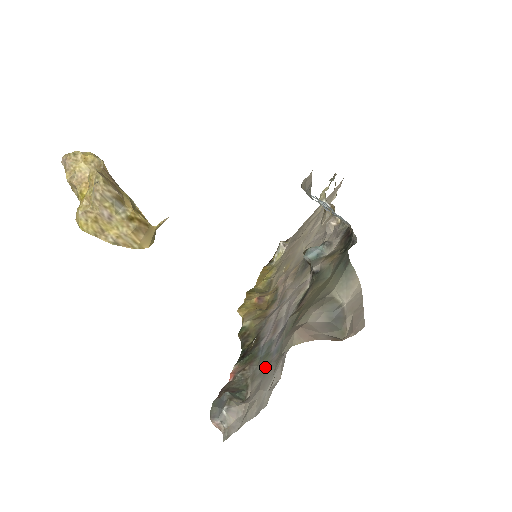
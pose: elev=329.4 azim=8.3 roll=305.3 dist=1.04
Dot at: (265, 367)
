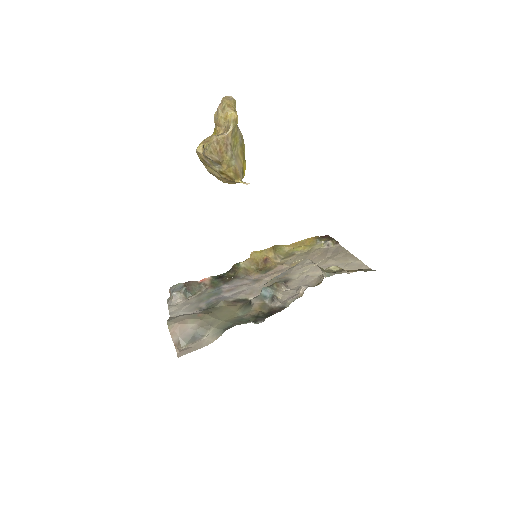
Dot at: (200, 300)
